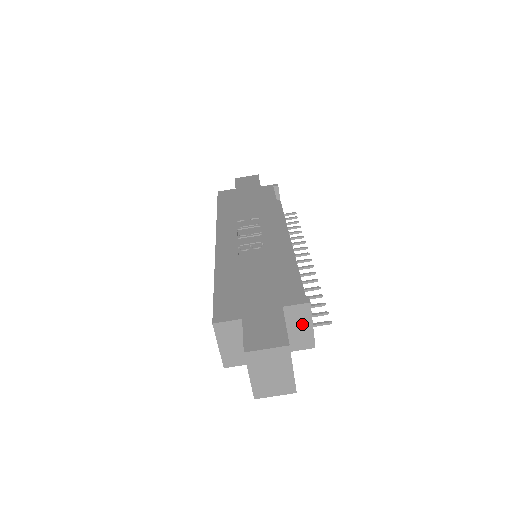
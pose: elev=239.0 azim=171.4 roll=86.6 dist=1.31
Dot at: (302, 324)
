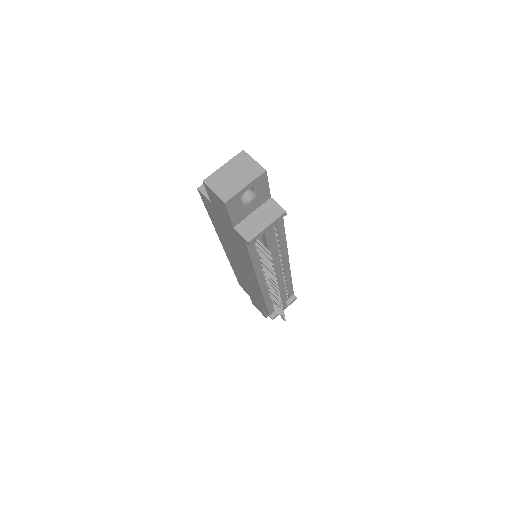
Dot at: (264, 219)
